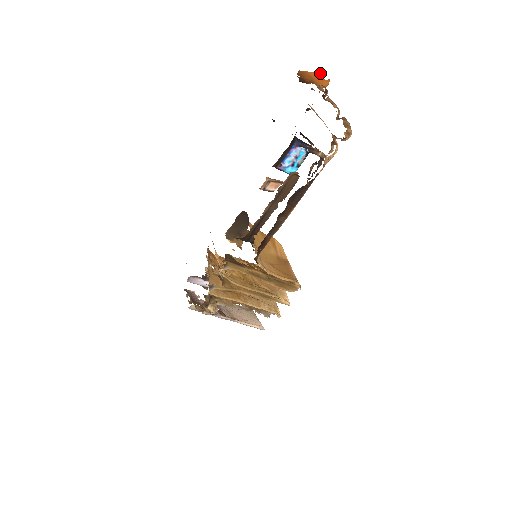
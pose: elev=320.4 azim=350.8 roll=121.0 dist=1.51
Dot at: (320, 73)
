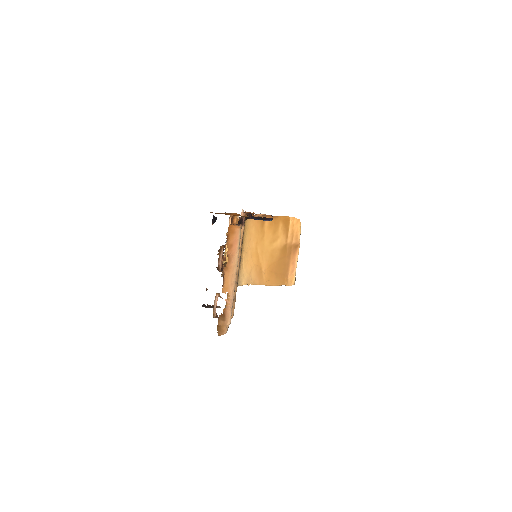
Dot at: (233, 213)
